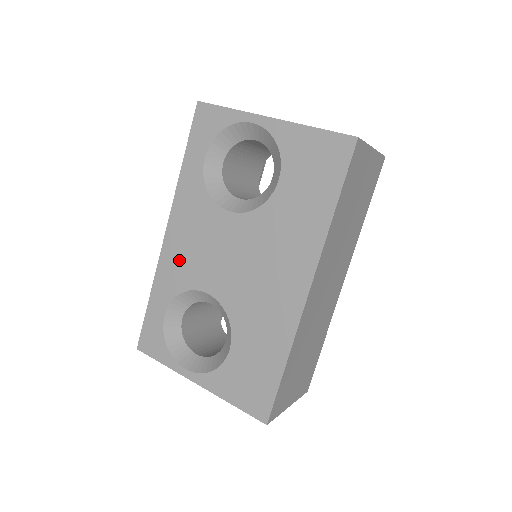
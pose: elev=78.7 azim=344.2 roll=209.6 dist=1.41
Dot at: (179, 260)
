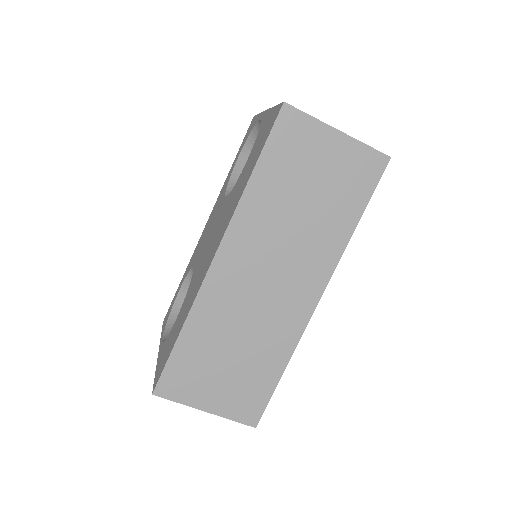
Dot at: occluded
